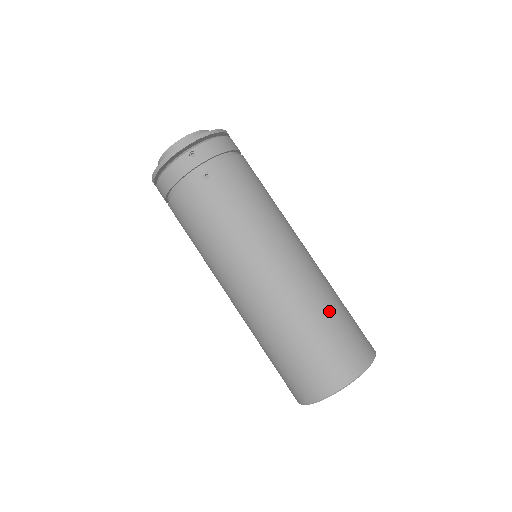
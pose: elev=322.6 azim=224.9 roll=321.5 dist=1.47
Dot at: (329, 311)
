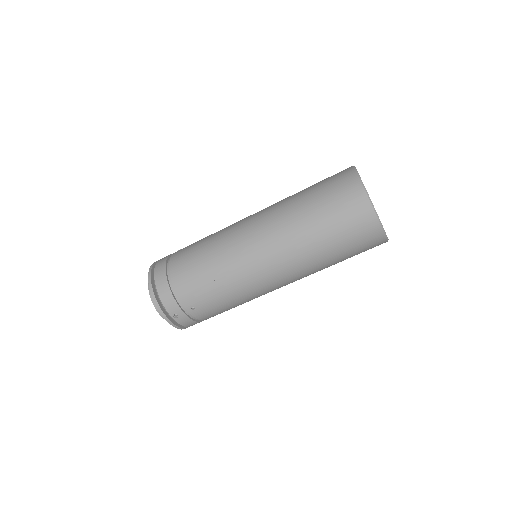
Dot at: occluded
